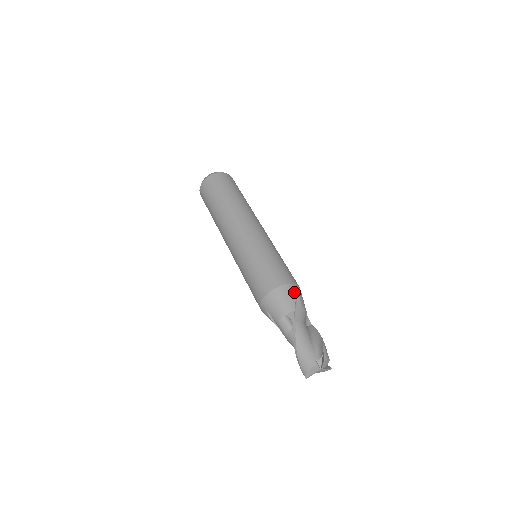
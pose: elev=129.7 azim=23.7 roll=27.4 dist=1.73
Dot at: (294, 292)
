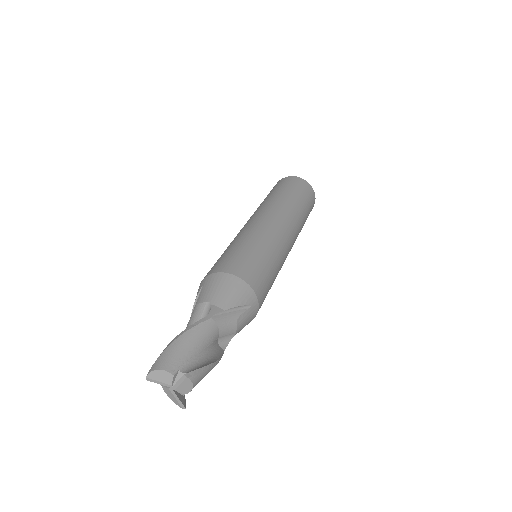
Dot at: (247, 300)
